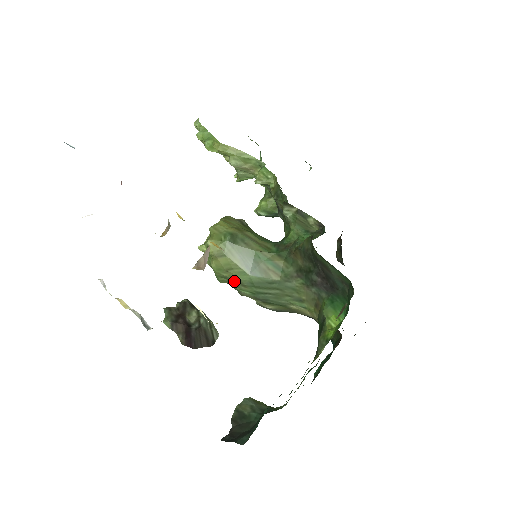
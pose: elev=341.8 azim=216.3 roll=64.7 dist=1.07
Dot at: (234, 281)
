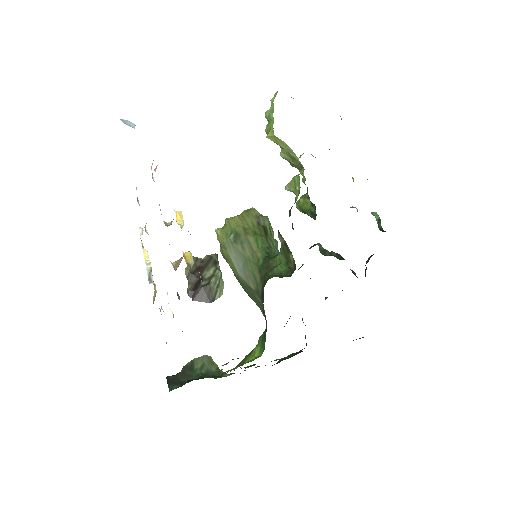
Dot at: occluded
